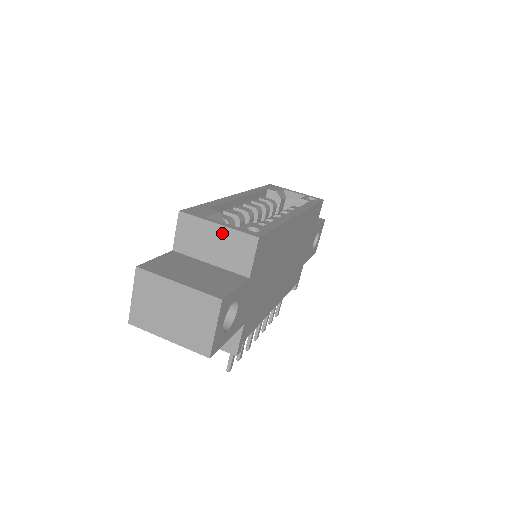
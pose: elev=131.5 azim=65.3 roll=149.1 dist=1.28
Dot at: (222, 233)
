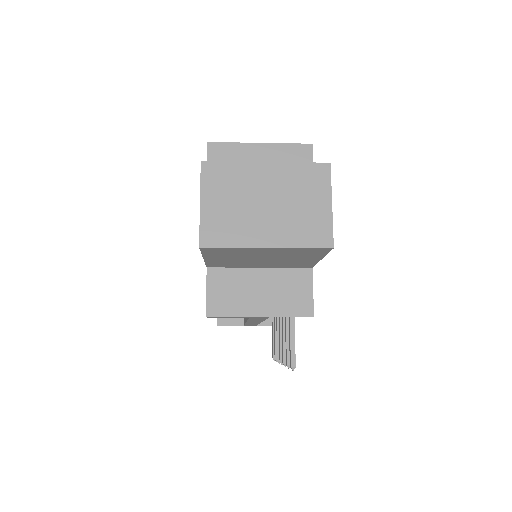
Dot at: (268, 152)
